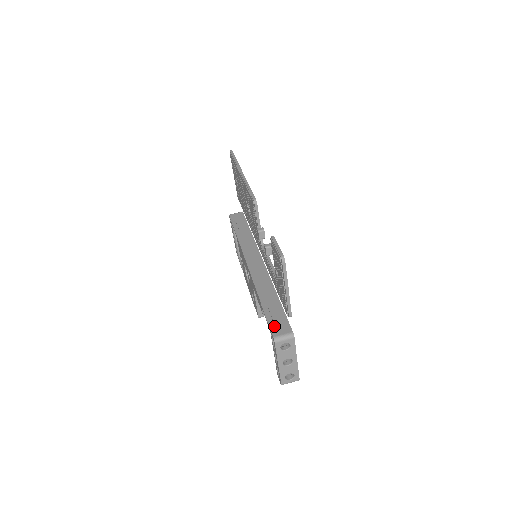
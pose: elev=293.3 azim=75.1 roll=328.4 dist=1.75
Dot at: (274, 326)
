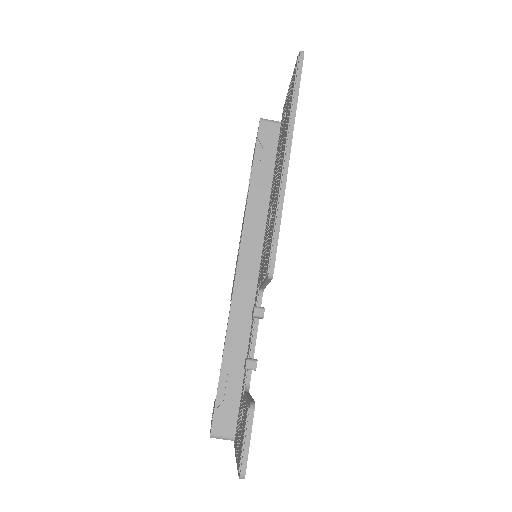
Dot at: (220, 414)
